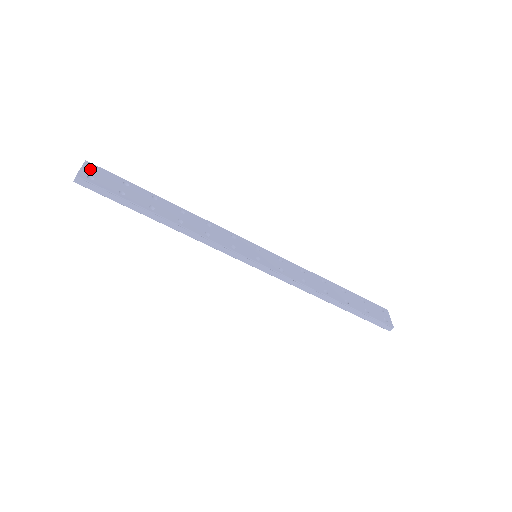
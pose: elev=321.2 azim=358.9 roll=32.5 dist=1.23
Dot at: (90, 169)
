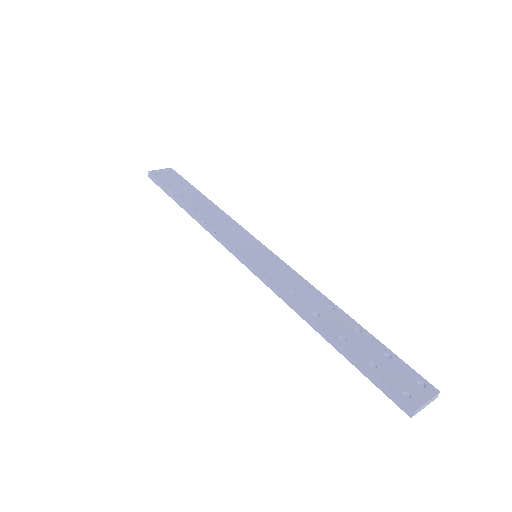
Dot at: (166, 171)
